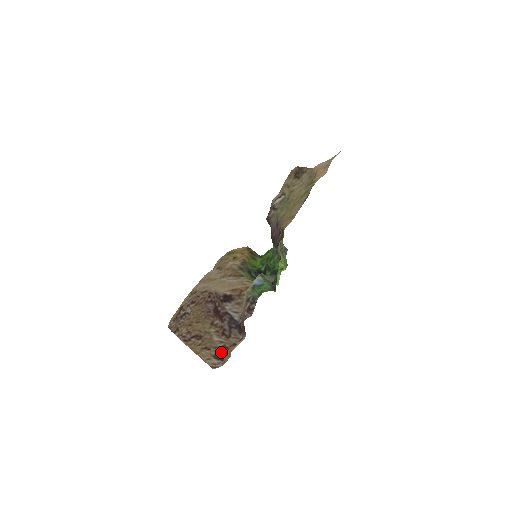
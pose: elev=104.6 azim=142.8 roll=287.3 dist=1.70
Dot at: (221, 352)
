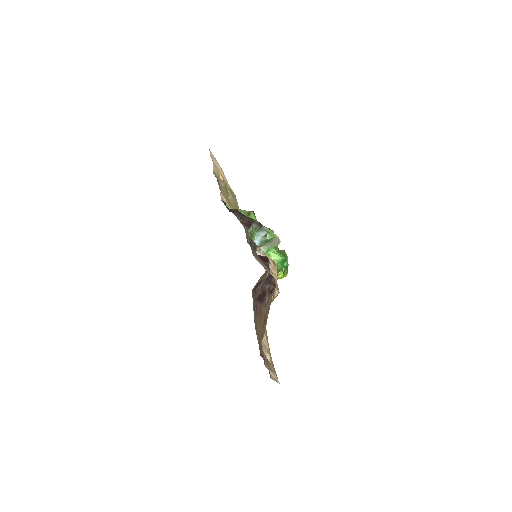
Dot at: occluded
